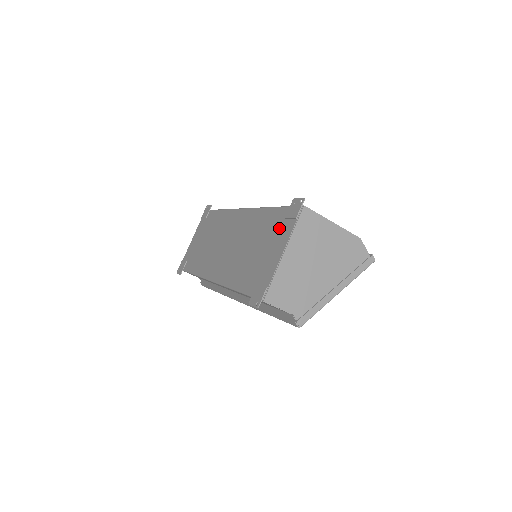
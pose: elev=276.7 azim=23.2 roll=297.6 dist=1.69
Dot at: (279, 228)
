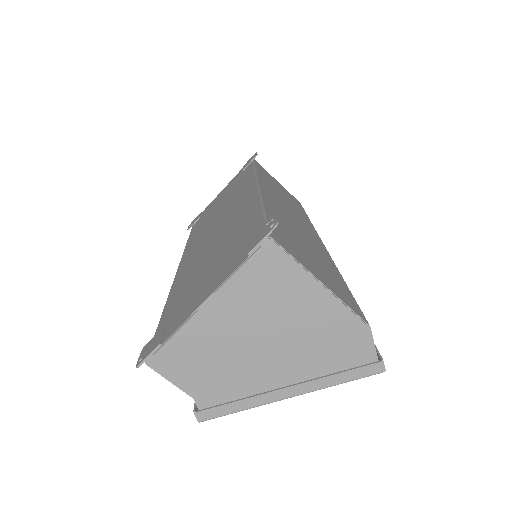
Dot at: (235, 252)
